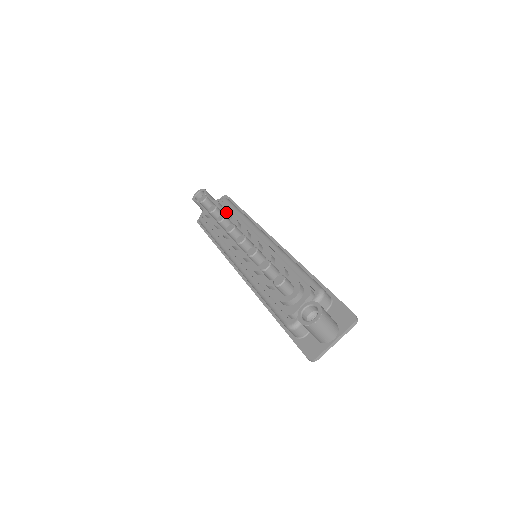
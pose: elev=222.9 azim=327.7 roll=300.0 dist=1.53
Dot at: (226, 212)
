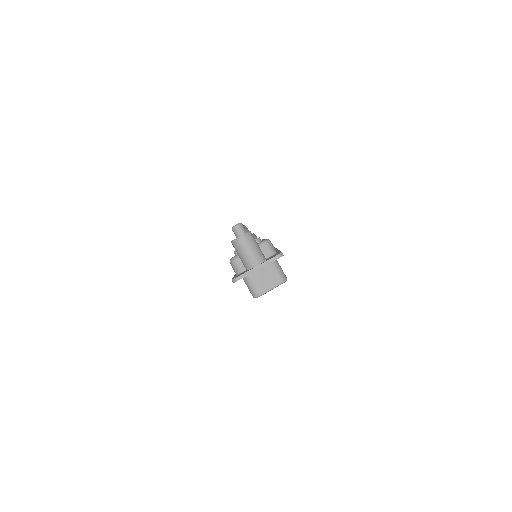
Dot at: occluded
